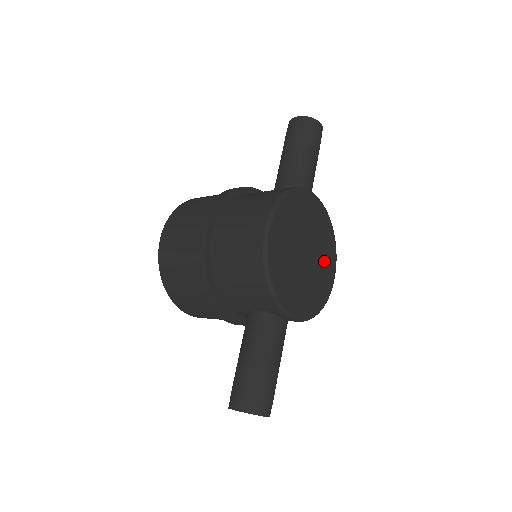
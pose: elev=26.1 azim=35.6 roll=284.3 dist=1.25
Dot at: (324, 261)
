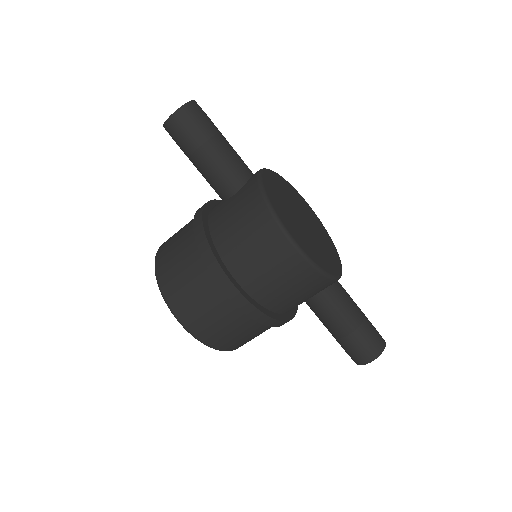
Dot at: (303, 208)
